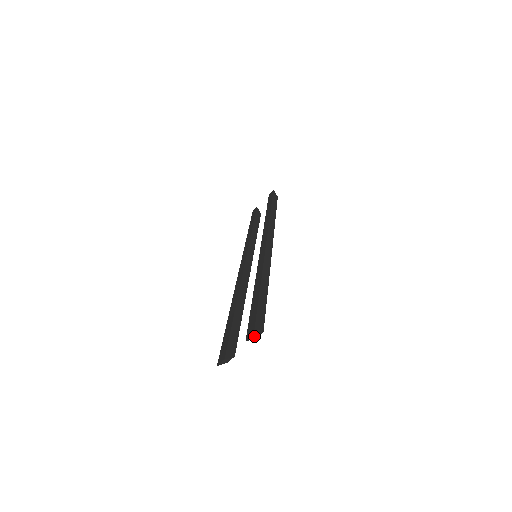
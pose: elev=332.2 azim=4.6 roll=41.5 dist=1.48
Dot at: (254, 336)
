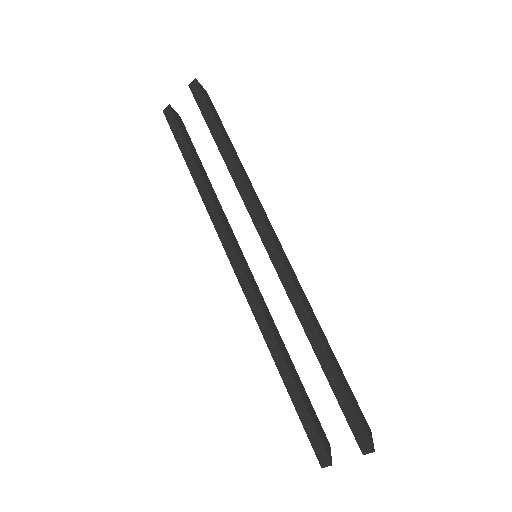
Dot at: (367, 444)
